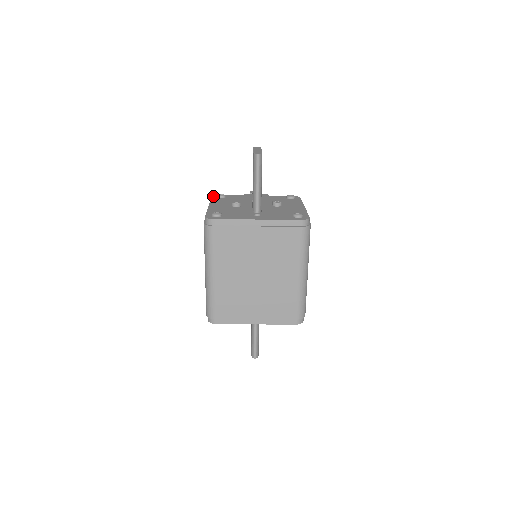
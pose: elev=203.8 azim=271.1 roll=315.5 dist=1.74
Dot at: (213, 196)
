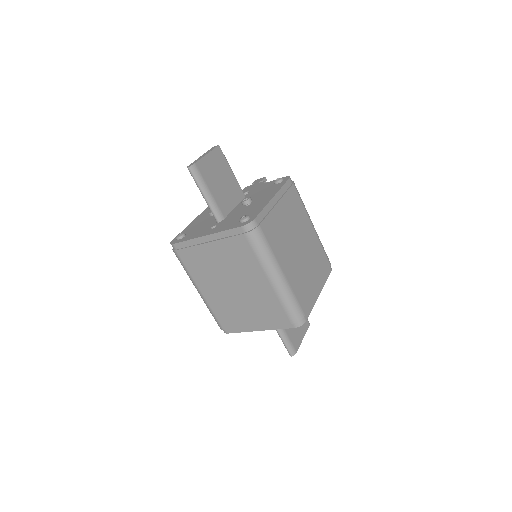
Dot at: occluded
